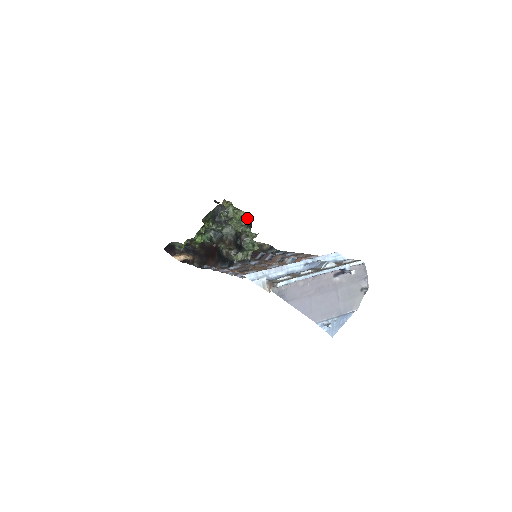
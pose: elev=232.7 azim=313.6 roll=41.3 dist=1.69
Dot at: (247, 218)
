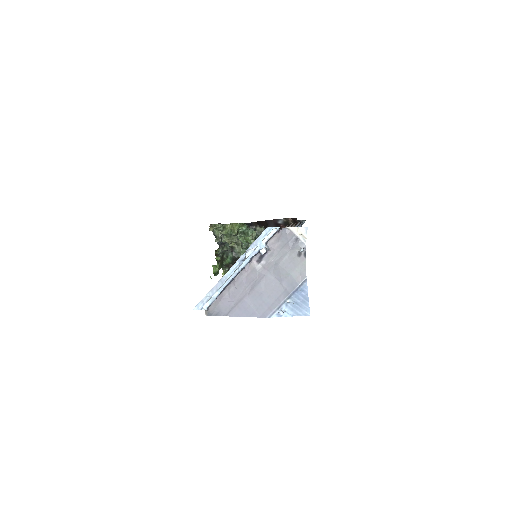
Dot at: (231, 228)
